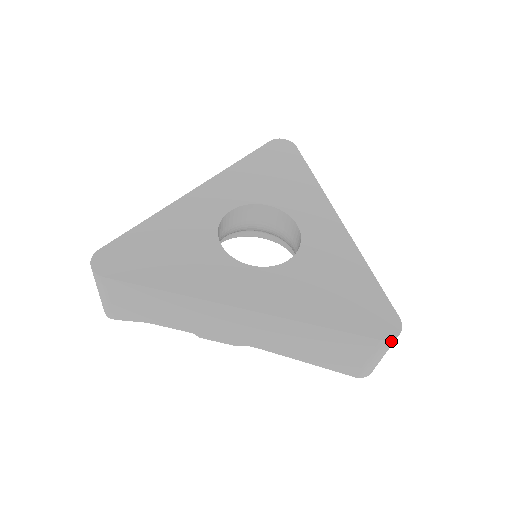
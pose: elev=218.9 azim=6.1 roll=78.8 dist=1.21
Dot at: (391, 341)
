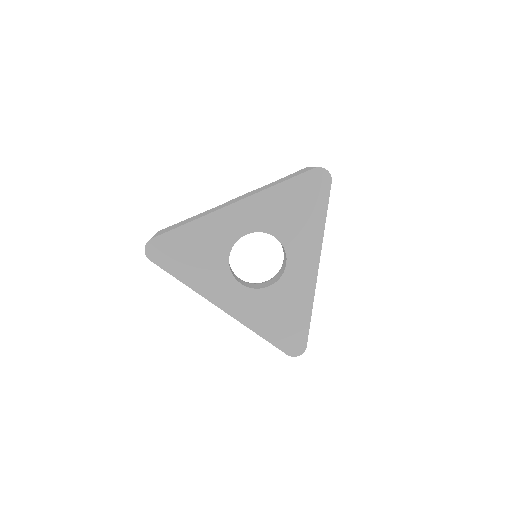
Dot at: (293, 356)
